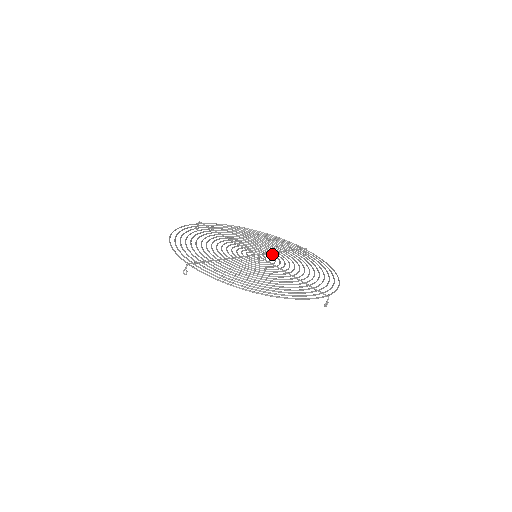
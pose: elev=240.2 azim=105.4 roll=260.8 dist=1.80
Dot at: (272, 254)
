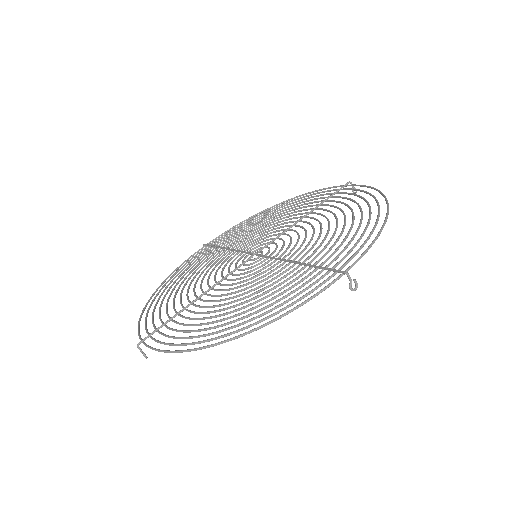
Dot at: (284, 234)
